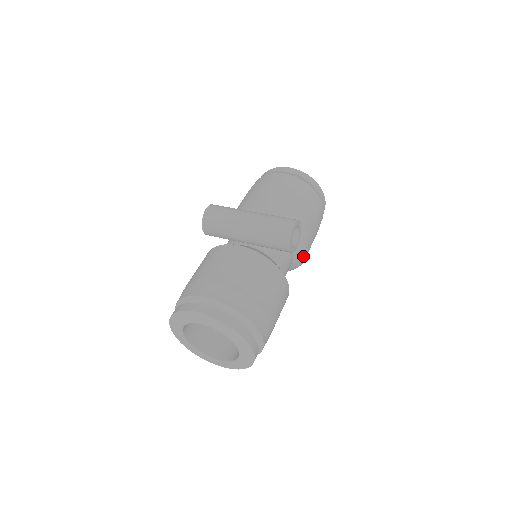
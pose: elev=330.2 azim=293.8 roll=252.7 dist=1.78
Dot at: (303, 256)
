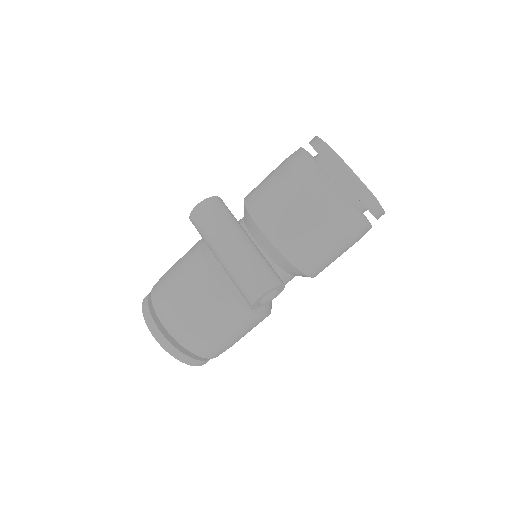
Dot at: occluded
